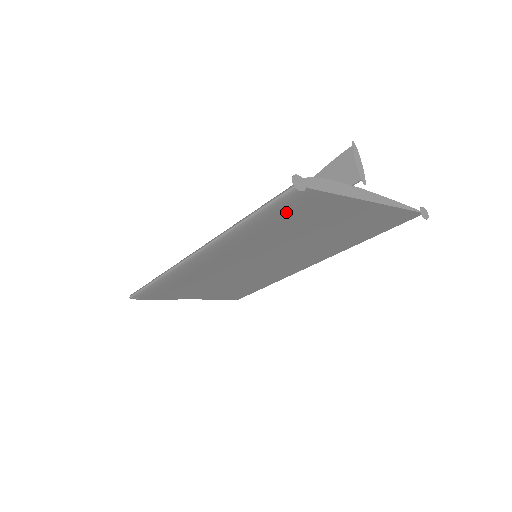
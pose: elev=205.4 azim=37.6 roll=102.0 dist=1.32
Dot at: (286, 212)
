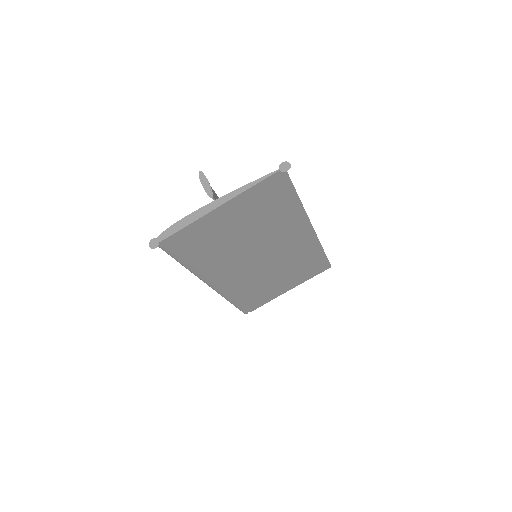
Dot at: (187, 249)
